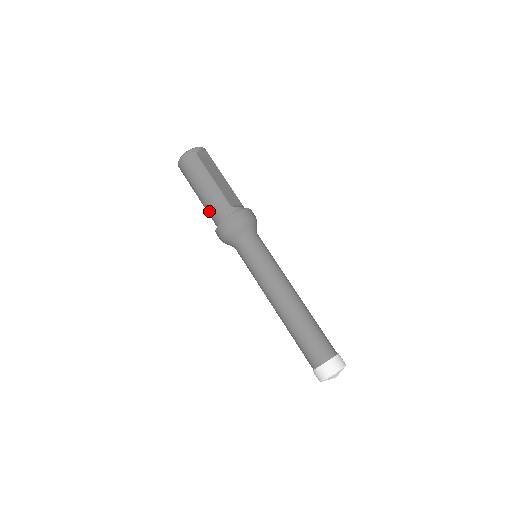
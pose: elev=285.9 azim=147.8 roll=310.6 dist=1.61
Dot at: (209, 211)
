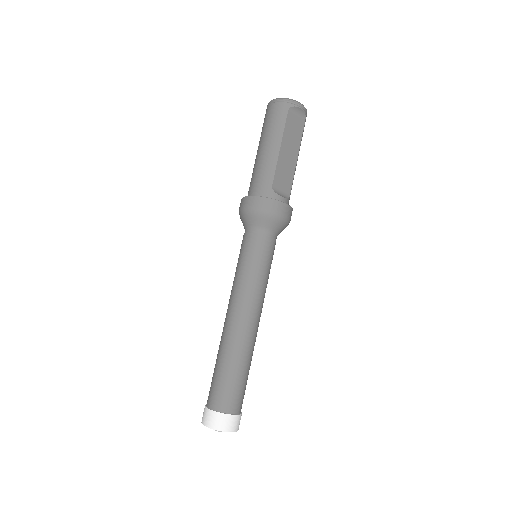
Dot at: (252, 175)
